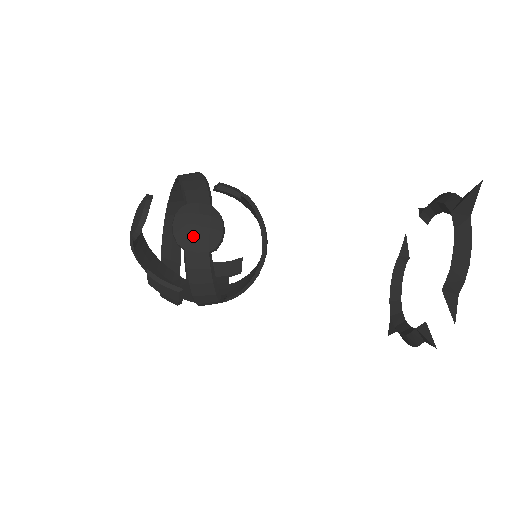
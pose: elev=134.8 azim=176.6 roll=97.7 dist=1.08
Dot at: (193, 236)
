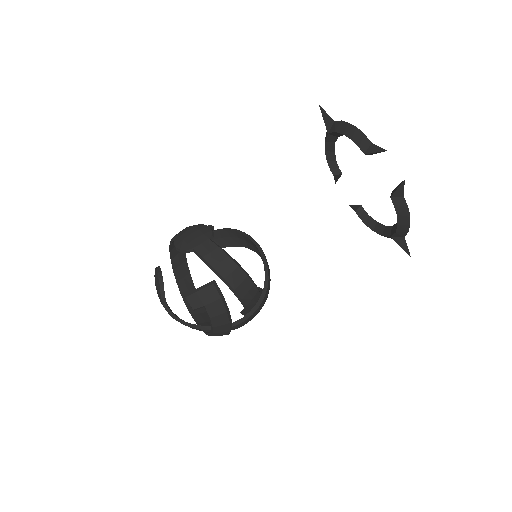
Dot at: (192, 239)
